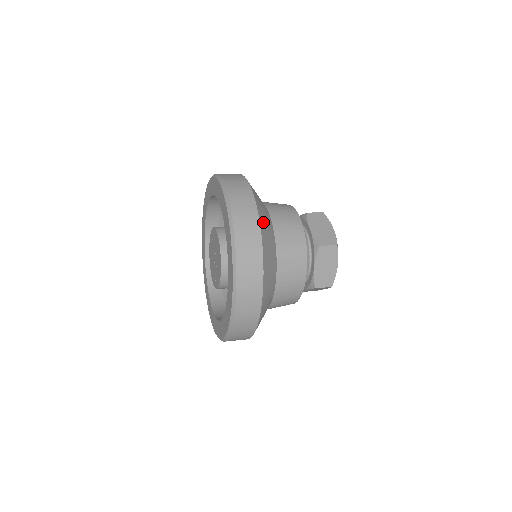
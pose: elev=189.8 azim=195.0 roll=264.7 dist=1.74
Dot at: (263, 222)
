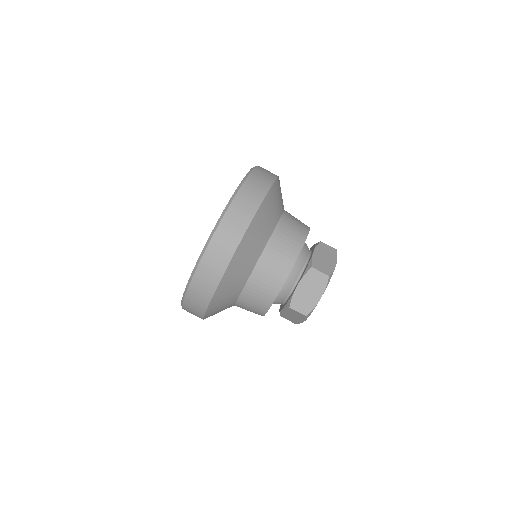
Dot at: (266, 208)
